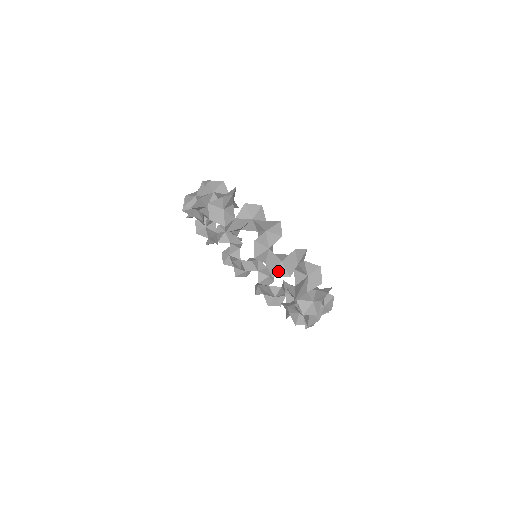
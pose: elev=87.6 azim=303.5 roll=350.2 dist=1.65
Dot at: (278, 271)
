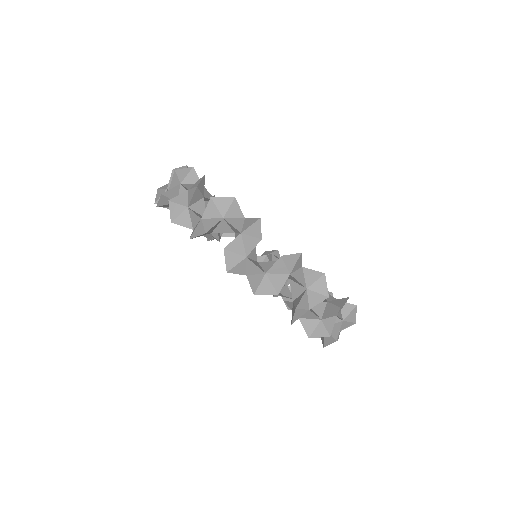
Dot at: (261, 287)
